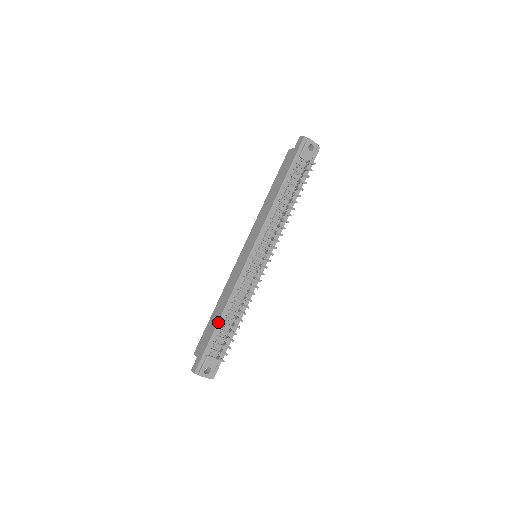
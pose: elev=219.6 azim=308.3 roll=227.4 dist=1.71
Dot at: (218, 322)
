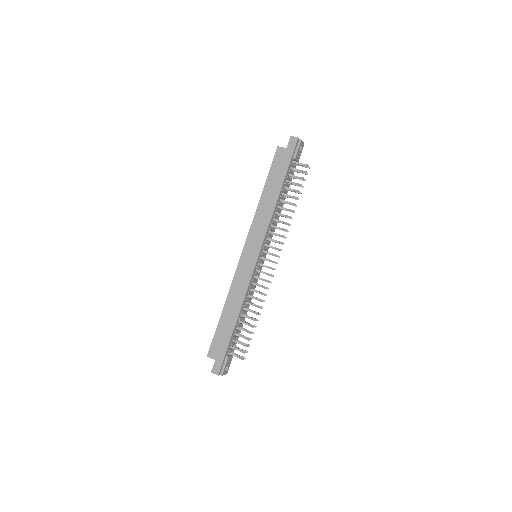
Dot at: (235, 326)
